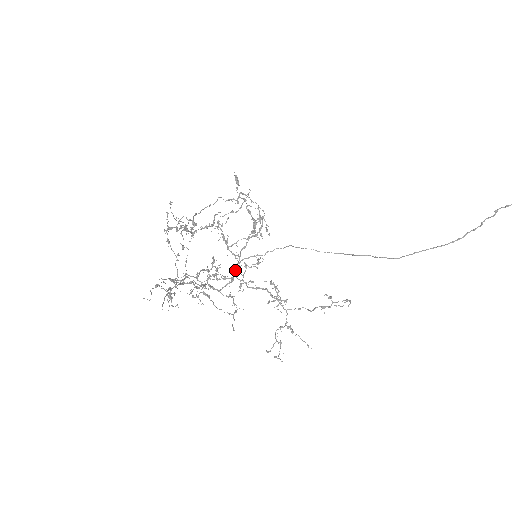
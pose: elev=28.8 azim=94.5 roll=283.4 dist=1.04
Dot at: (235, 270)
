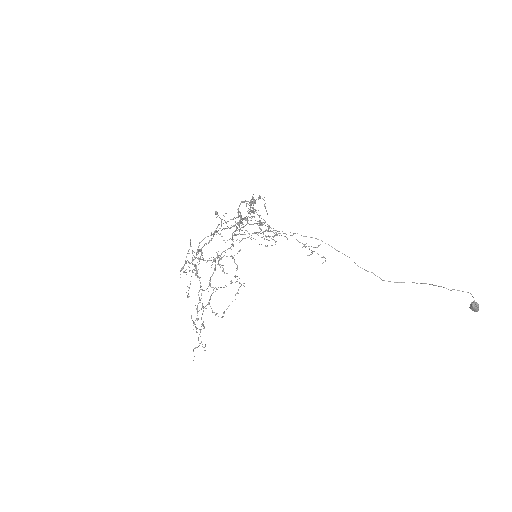
Dot at: (234, 233)
